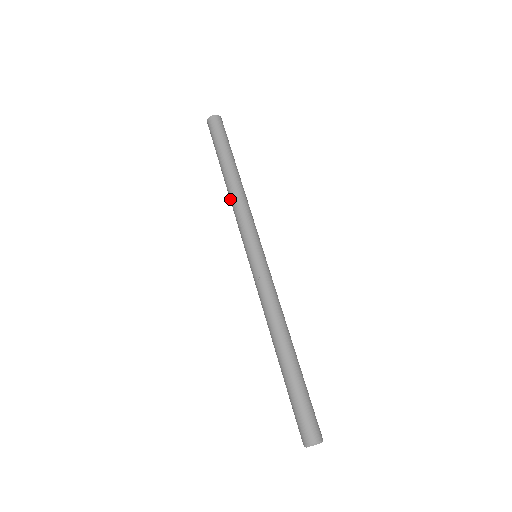
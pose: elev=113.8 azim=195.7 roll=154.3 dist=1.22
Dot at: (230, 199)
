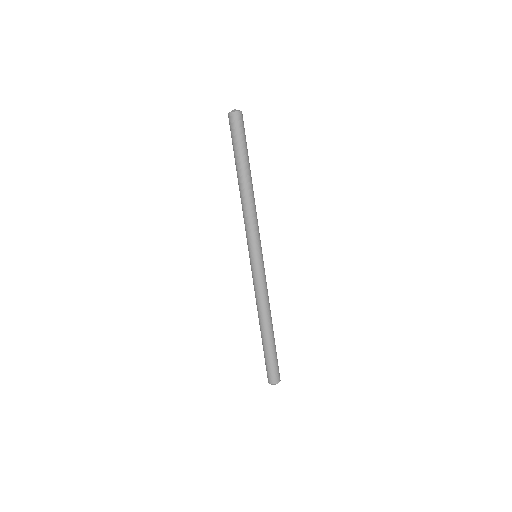
Dot at: (242, 203)
